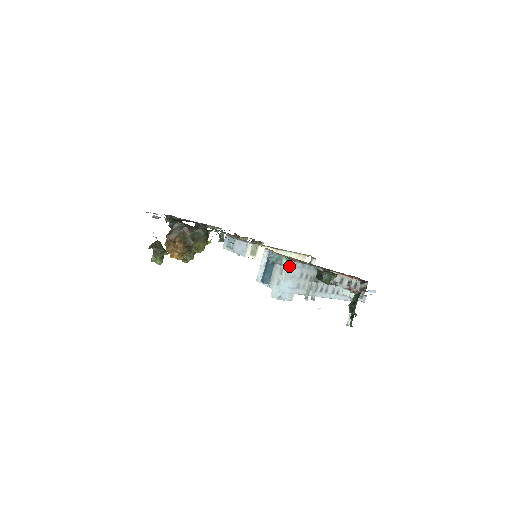
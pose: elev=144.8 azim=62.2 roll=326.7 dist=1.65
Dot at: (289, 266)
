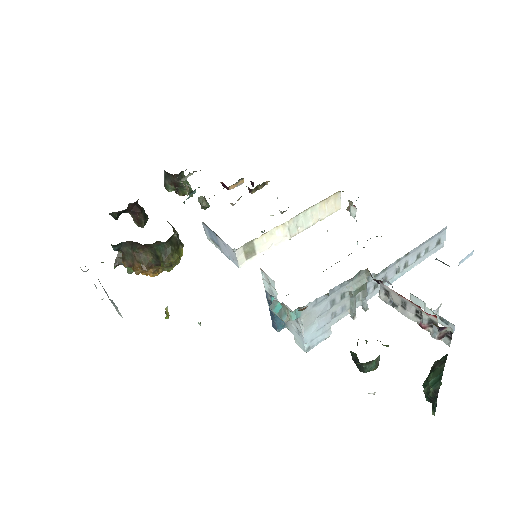
Dot at: (305, 313)
